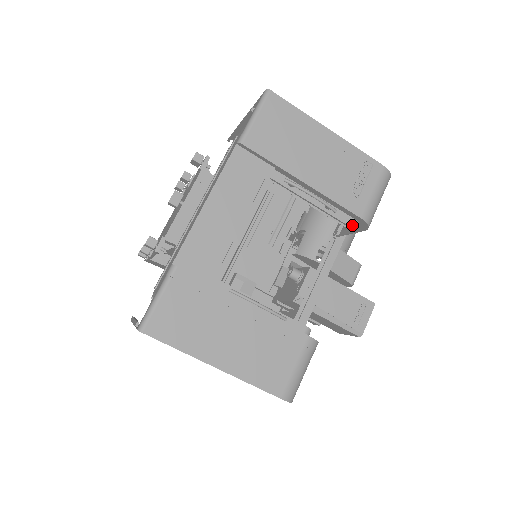
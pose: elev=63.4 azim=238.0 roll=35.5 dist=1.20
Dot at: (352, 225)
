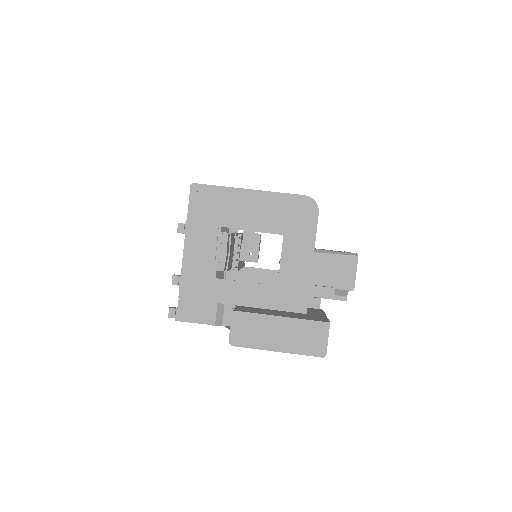
Dot at: occluded
